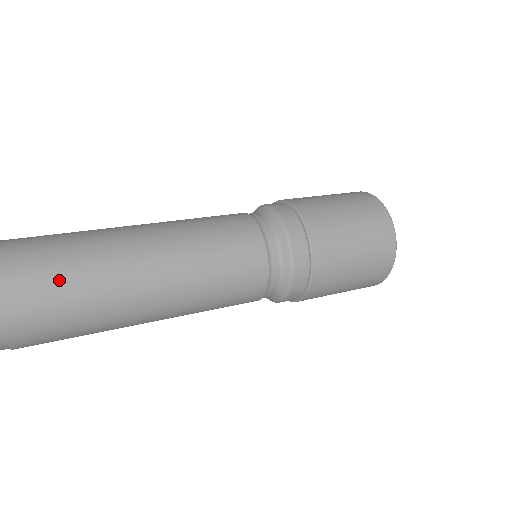
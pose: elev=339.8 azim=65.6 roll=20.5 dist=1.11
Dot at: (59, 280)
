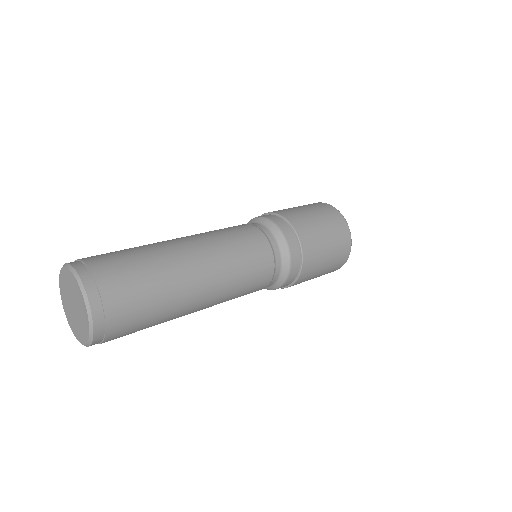
Dot at: (147, 310)
